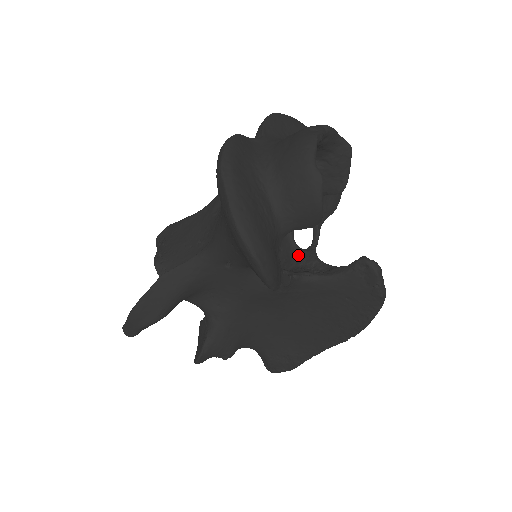
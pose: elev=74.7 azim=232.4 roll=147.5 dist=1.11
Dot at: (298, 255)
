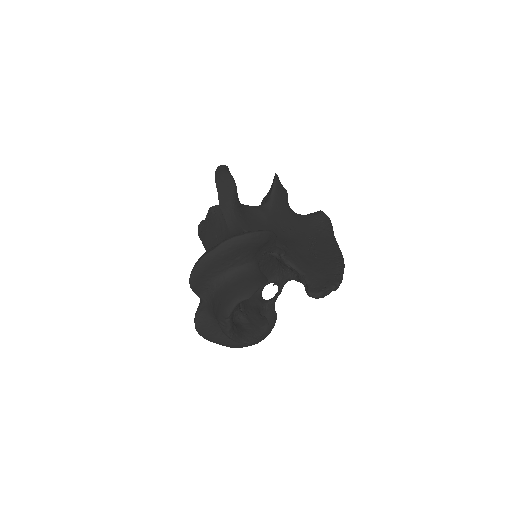
Dot at: (277, 259)
